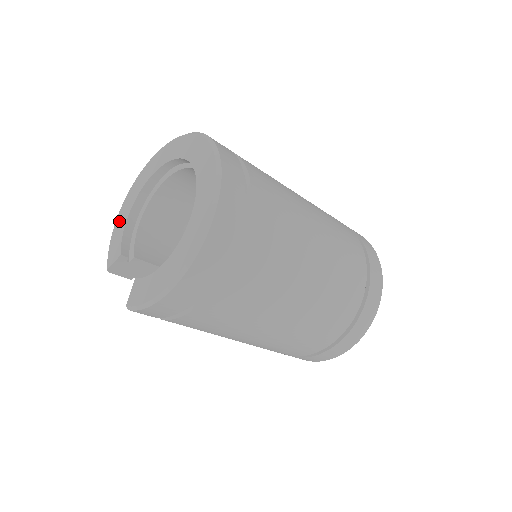
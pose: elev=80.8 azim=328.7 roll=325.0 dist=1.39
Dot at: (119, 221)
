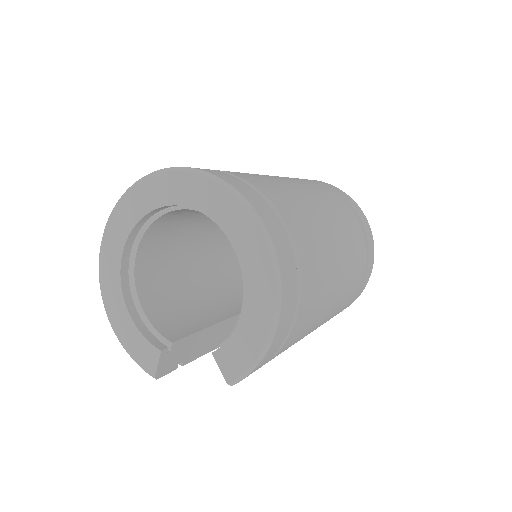
Dot at: (119, 326)
